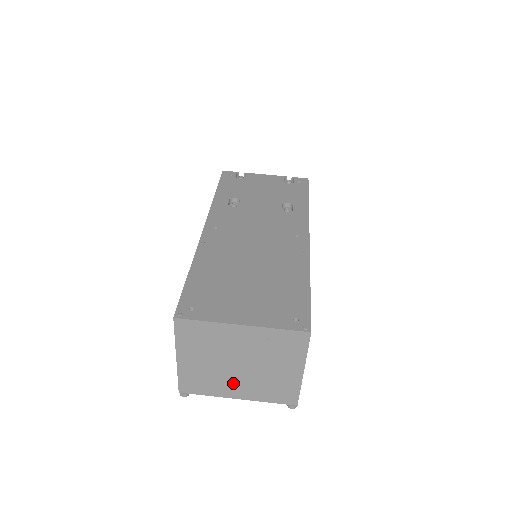
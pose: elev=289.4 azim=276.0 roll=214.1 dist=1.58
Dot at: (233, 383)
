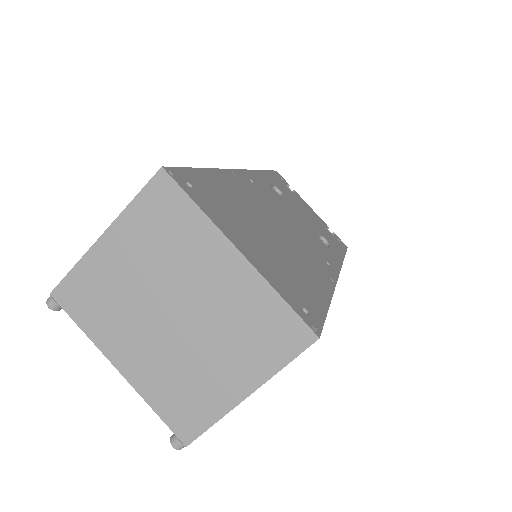
Dot at: (137, 338)
